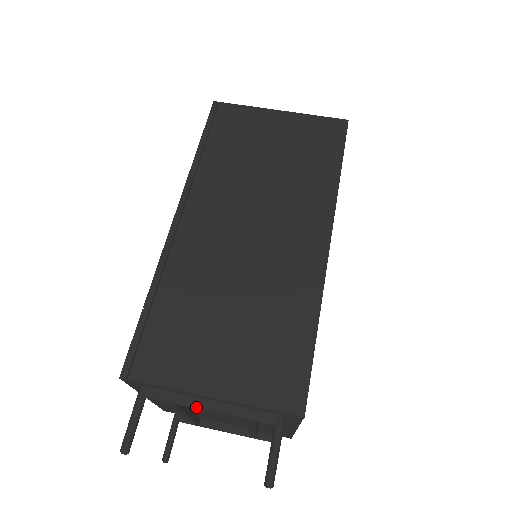
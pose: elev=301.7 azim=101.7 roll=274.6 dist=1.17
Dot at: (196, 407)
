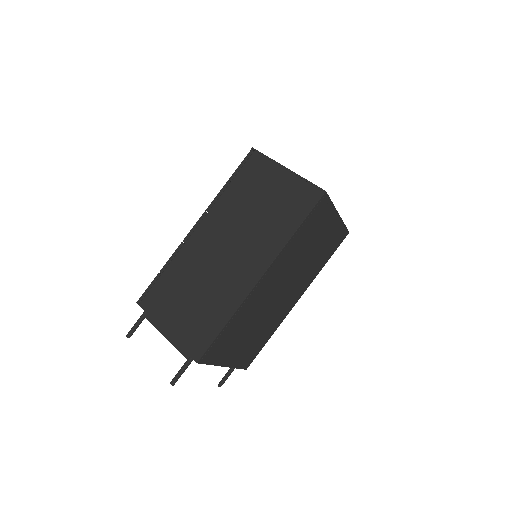
Dot at: (161, 332)
